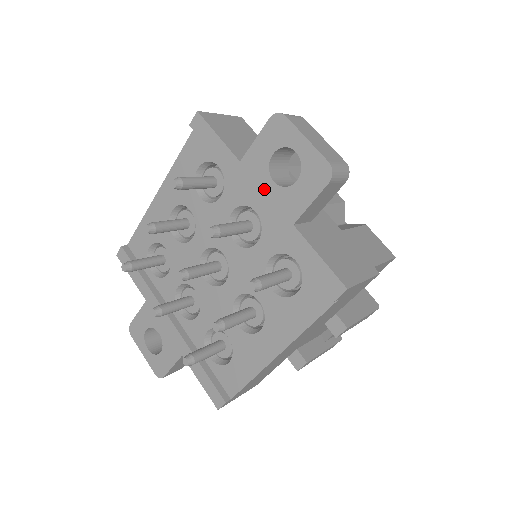
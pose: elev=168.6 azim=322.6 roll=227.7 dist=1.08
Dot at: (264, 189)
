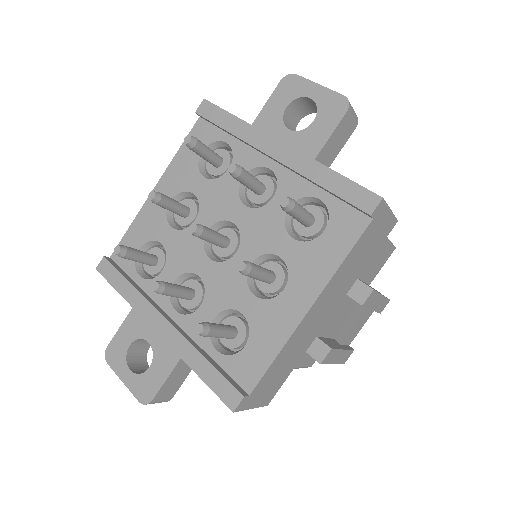
Dot at: (279, 139)
